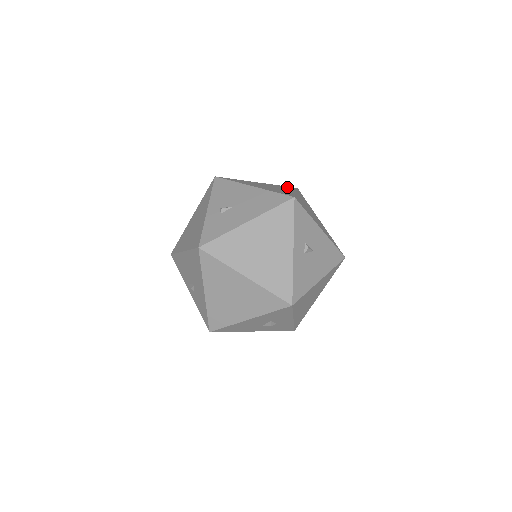
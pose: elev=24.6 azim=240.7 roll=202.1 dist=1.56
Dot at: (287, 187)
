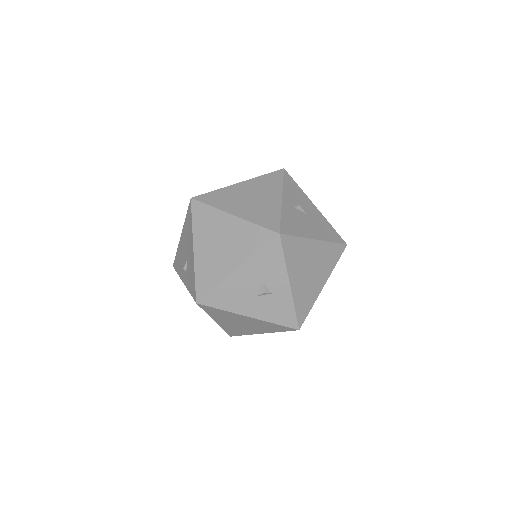
Dot at: occluded
